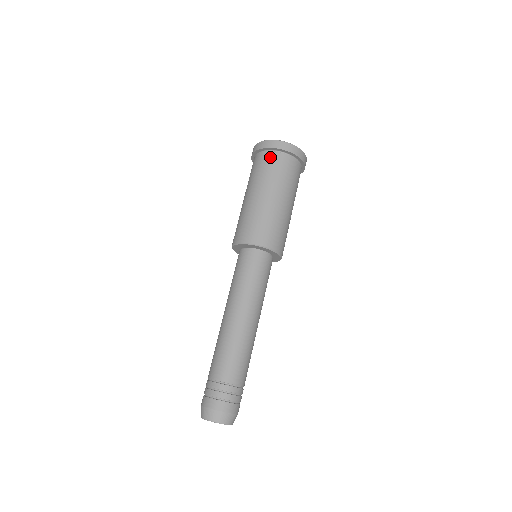
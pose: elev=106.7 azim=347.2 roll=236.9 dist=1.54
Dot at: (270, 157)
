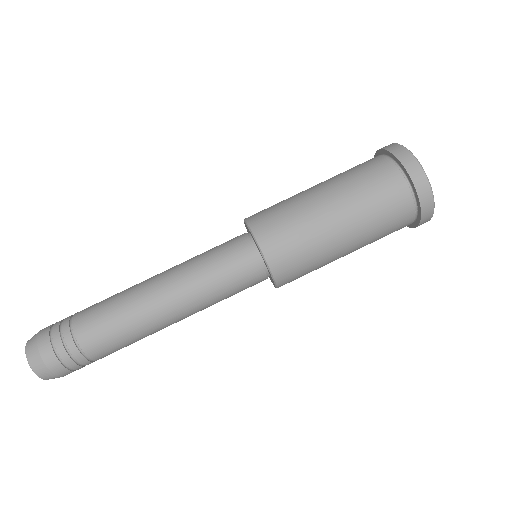
Dot at: (382, 164)
